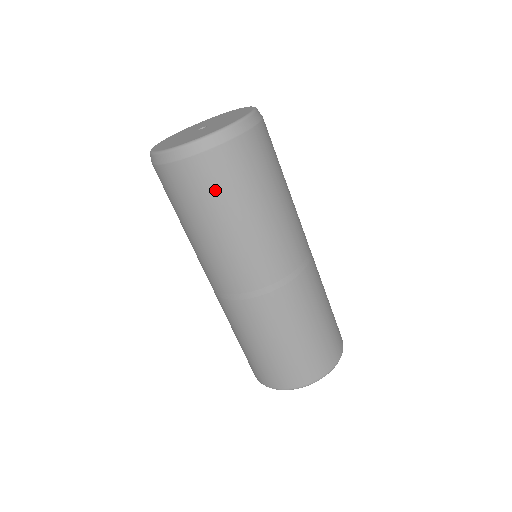
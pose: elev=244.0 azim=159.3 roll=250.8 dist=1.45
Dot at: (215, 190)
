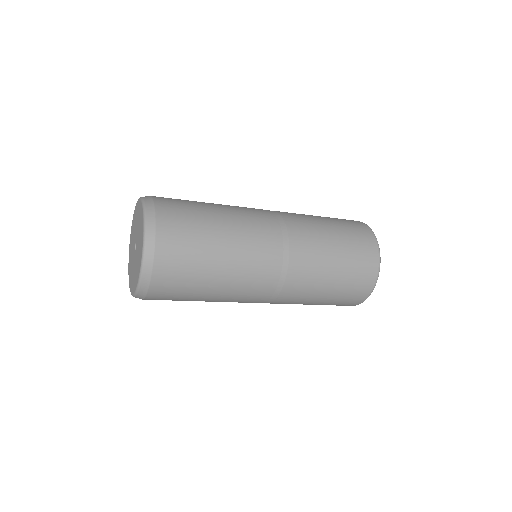
Dot at: (181, 292)
